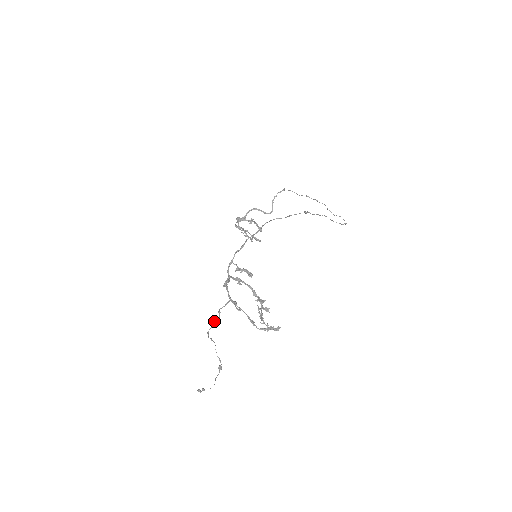
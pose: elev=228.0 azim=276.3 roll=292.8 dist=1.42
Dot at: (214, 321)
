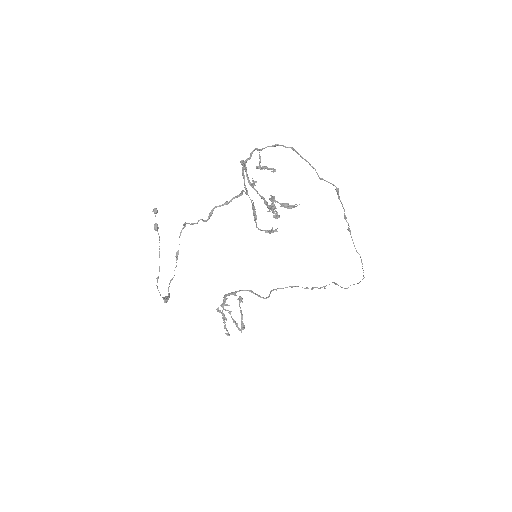
Dot at: (199, 220)
